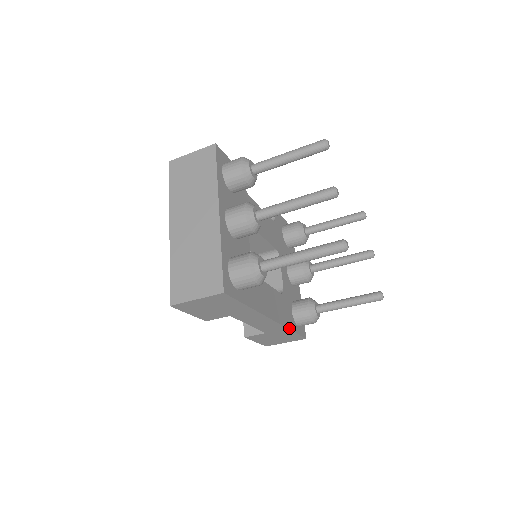
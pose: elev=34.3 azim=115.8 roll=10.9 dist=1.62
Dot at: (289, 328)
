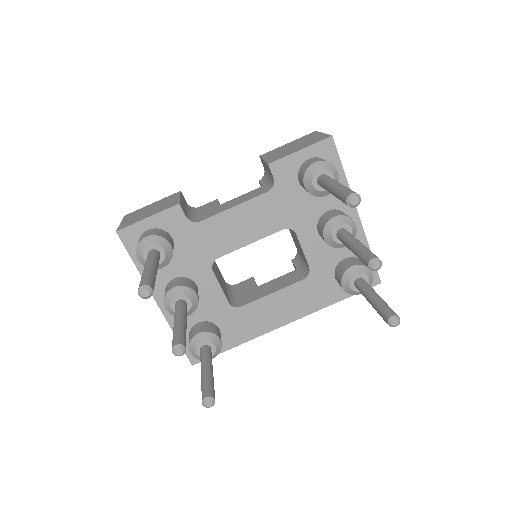
Dot at: (329, 304)
